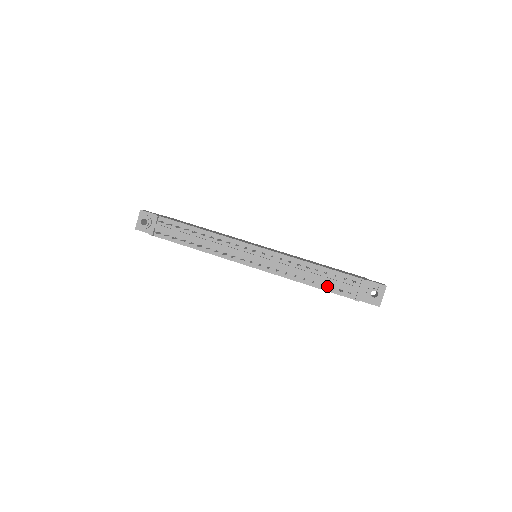
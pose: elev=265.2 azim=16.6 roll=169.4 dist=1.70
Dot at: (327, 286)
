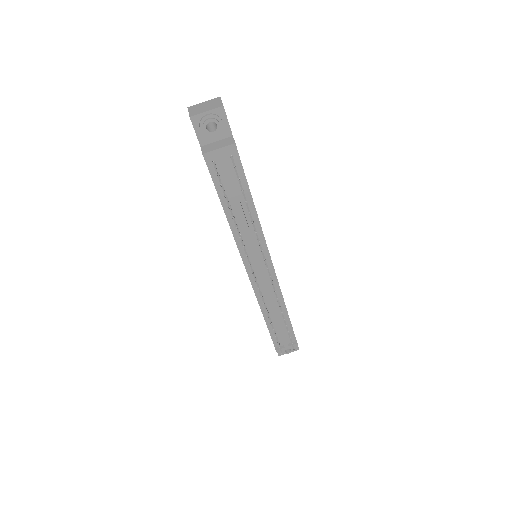
Dot at: occluded
